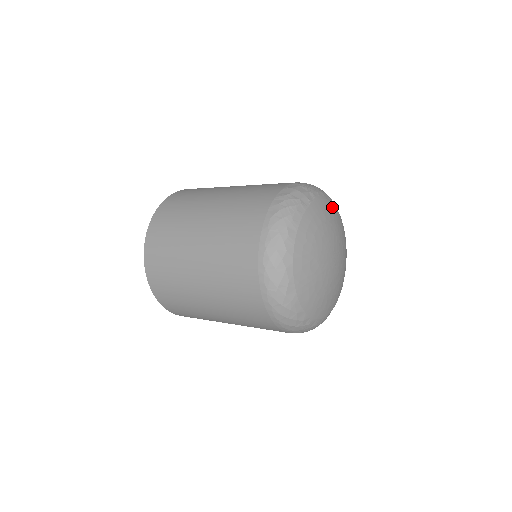
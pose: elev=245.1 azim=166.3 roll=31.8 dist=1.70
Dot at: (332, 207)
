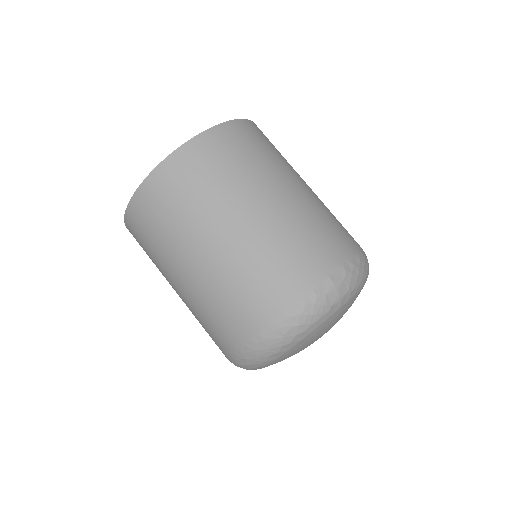
Dot at: occluded
